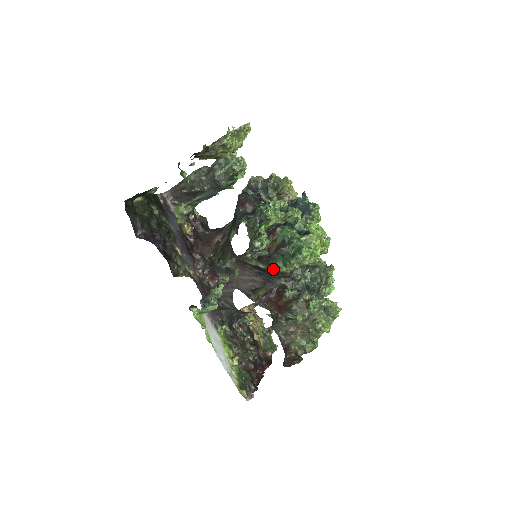
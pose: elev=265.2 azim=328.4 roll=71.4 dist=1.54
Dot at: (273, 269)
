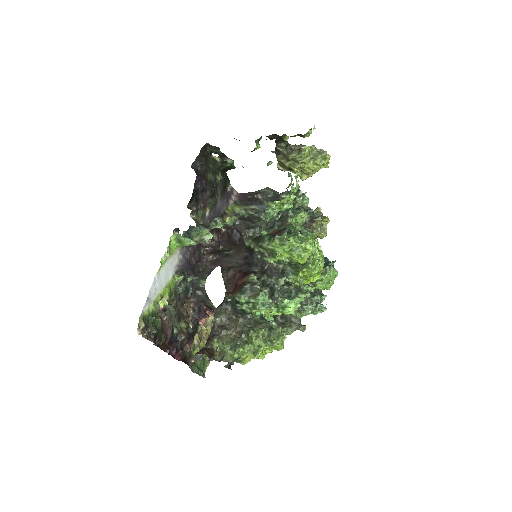
Dot at: (258, 245)
